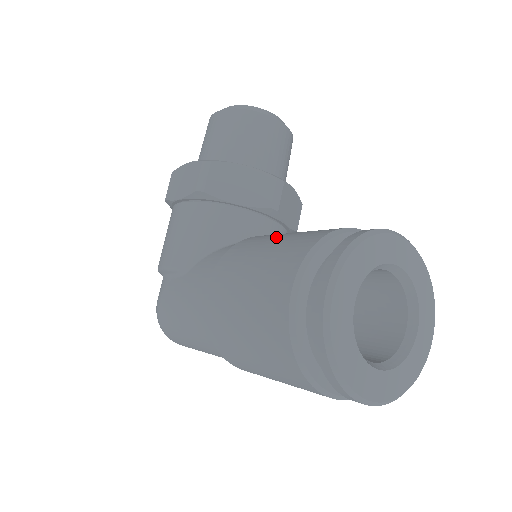
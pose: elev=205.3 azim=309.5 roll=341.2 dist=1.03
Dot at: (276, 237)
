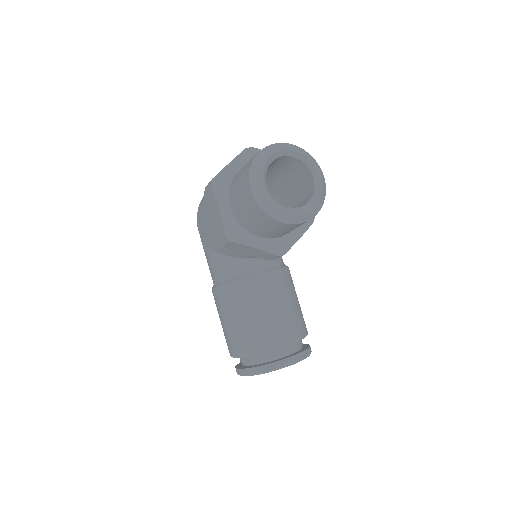
Dot at: (247, 313)
